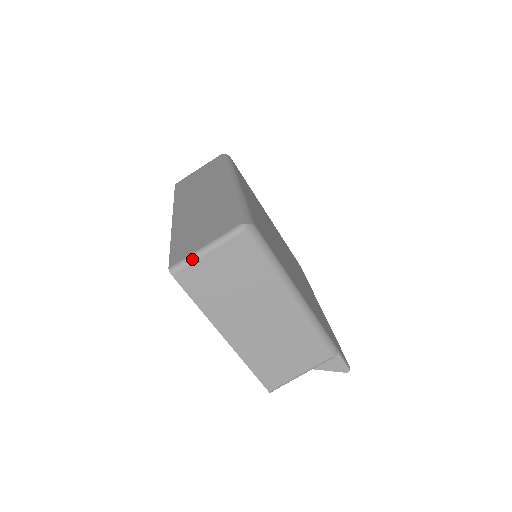
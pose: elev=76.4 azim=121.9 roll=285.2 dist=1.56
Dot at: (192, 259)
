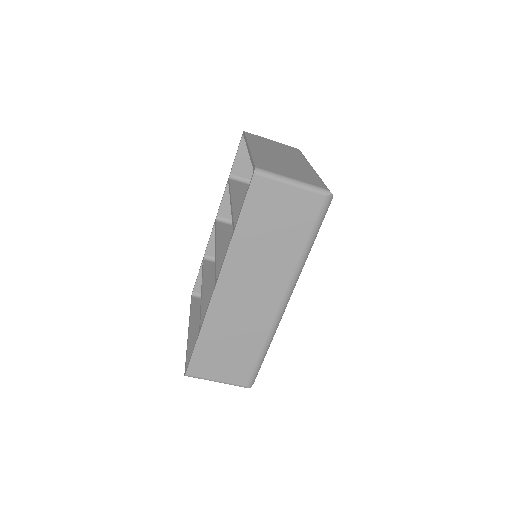
Dot at: occluded
